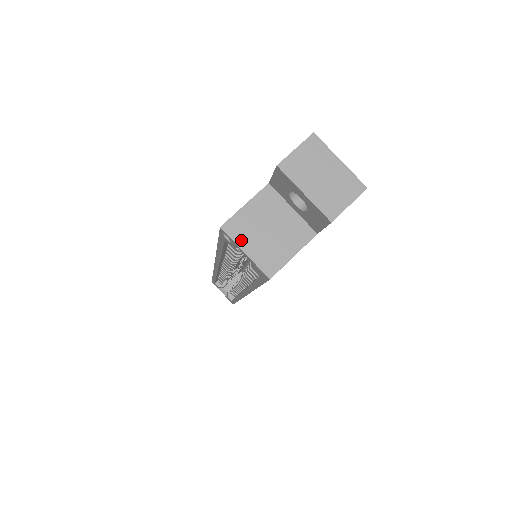
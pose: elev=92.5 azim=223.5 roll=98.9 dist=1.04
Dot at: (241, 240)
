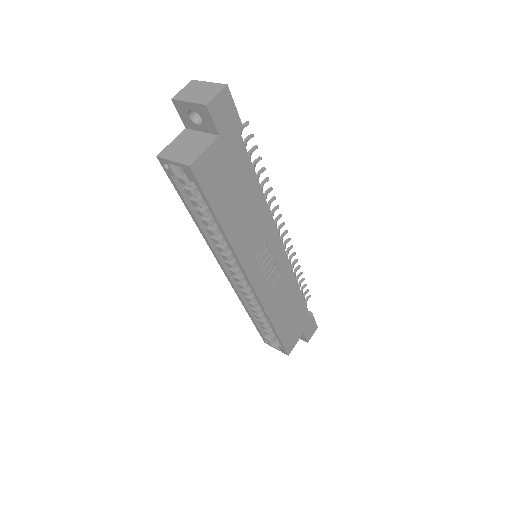
Dot at: (170, 157)
